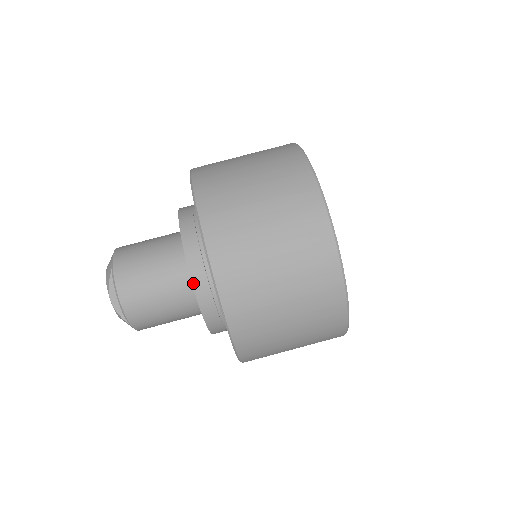
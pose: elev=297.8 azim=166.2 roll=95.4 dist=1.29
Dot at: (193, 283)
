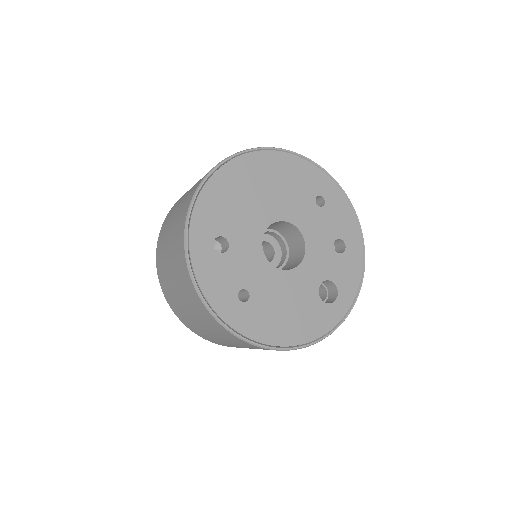
Dot at: occluded
